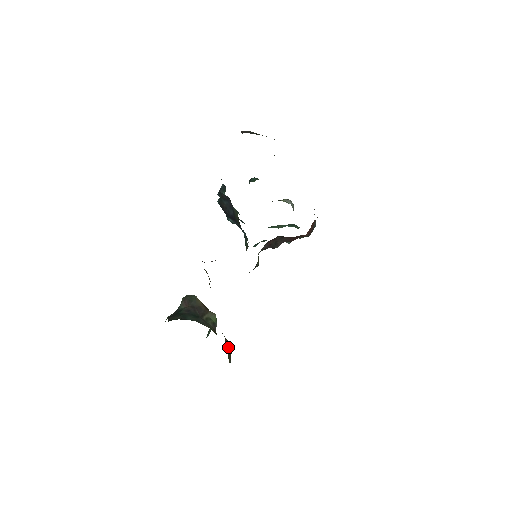
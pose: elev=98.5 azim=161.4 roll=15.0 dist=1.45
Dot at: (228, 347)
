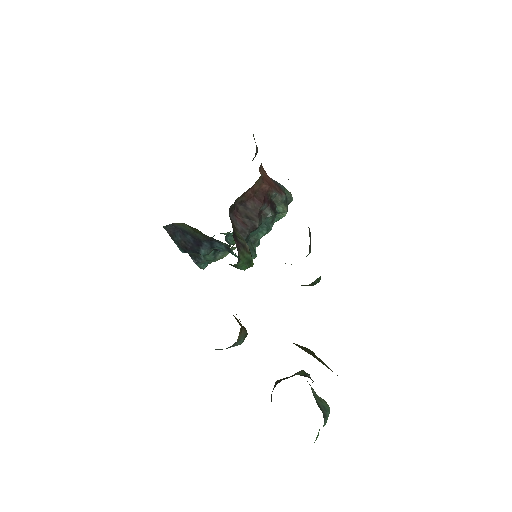
Dot at: occluded
